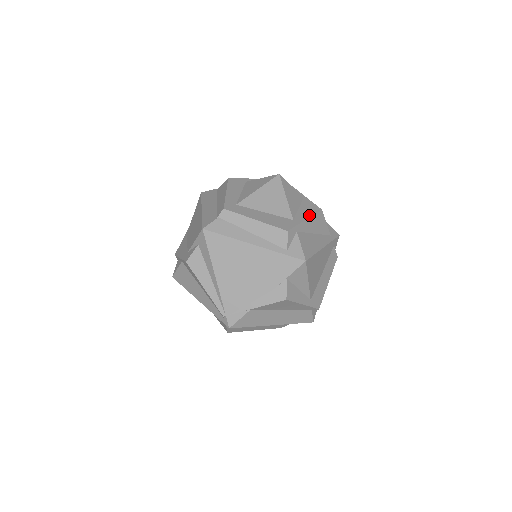
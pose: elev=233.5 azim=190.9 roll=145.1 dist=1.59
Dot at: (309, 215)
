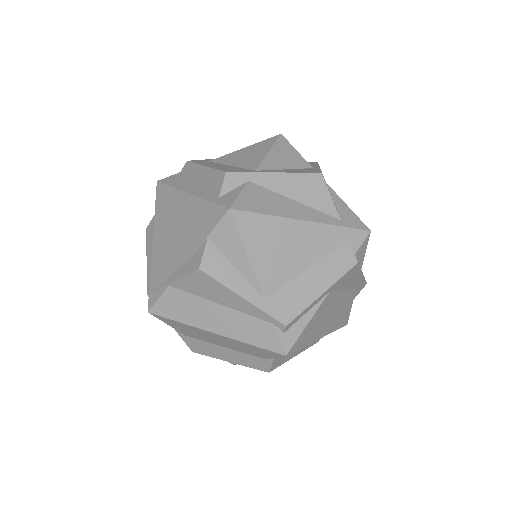
Dot at: (289, 172)
